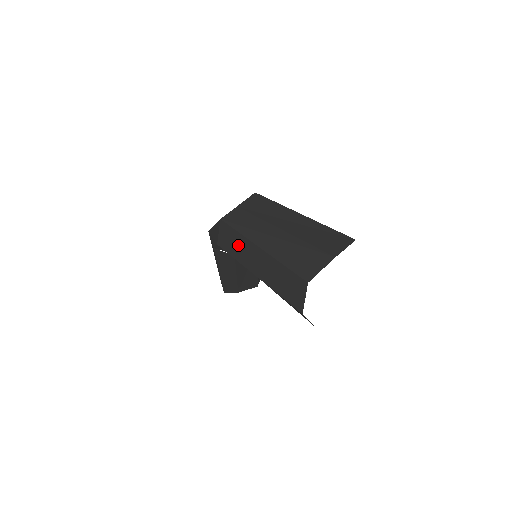
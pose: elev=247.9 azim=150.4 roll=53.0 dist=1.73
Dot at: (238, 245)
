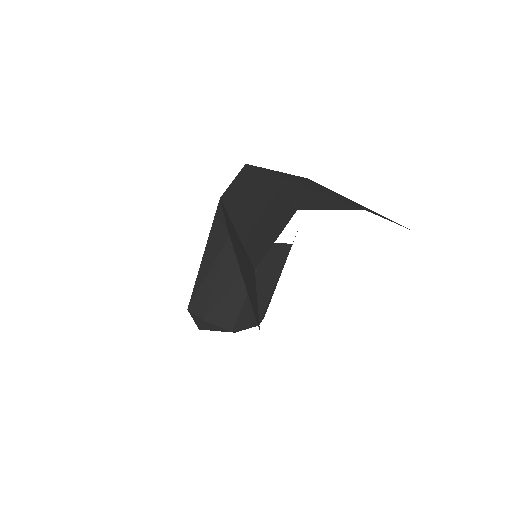
Dot at: (242, 188)
